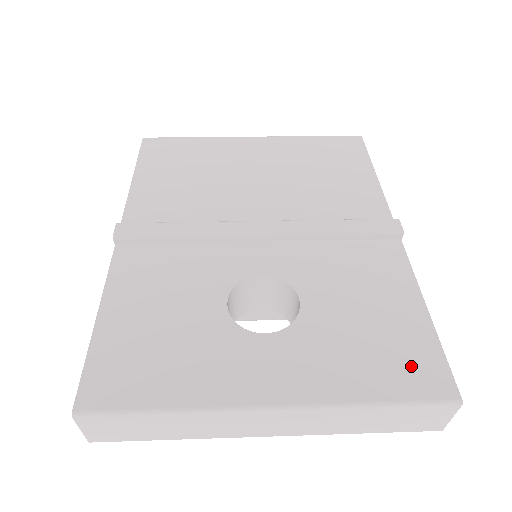
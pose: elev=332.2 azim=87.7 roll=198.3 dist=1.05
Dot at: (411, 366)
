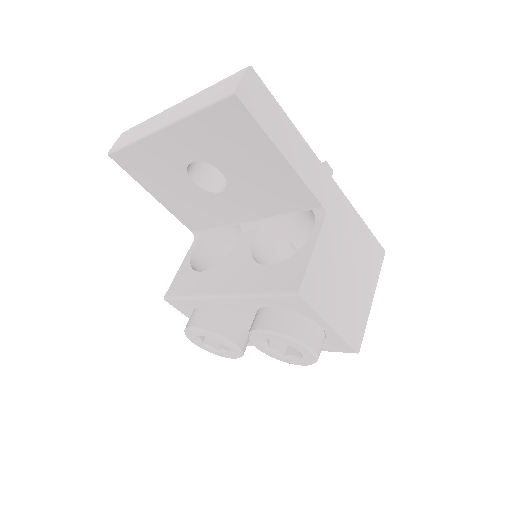
Dot at: occluded
